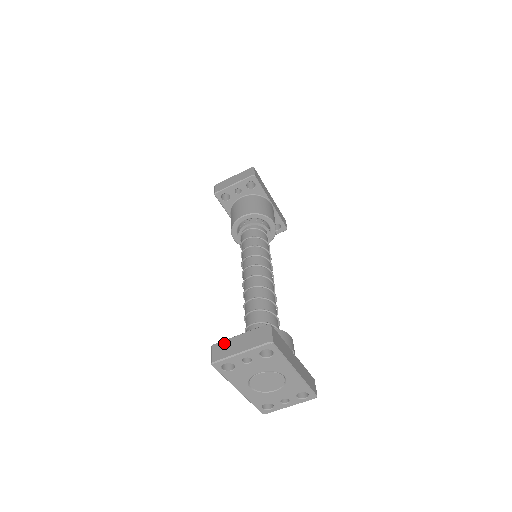
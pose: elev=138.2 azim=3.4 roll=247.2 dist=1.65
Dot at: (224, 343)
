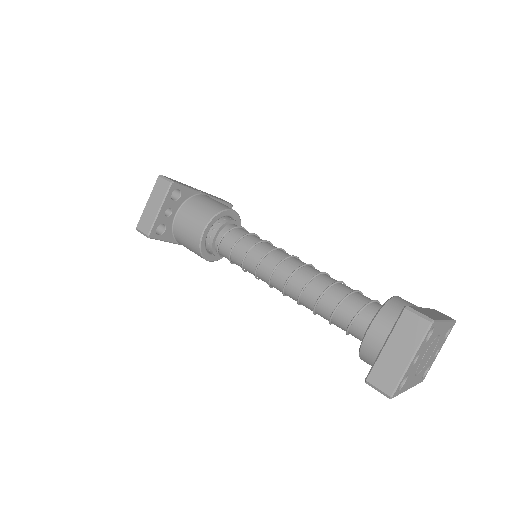
Dot at: (378, 367)
